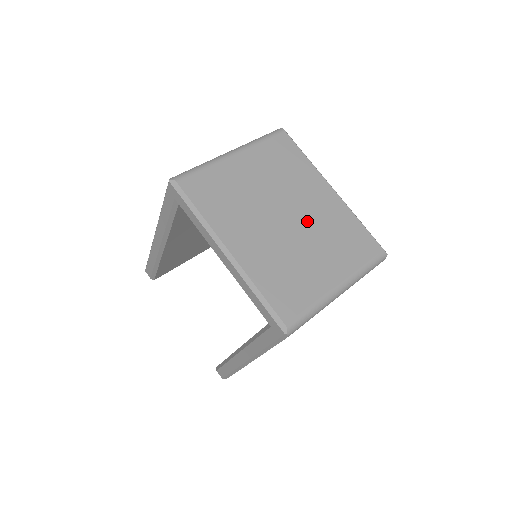
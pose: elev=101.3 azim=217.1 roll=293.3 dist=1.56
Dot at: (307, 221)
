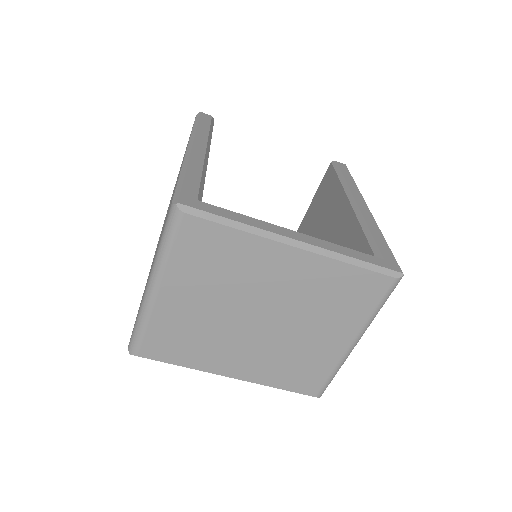
Dot at: (285, 308)
